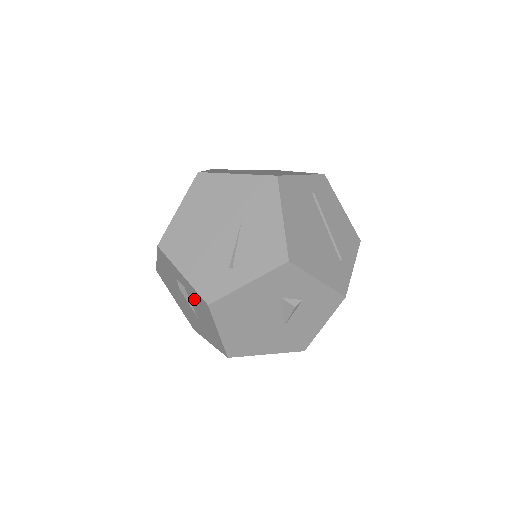
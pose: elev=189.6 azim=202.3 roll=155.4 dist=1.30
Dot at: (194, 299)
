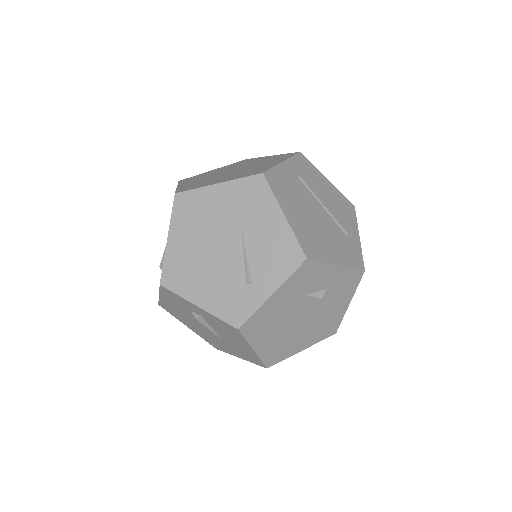
Dot at: (217, 325)
